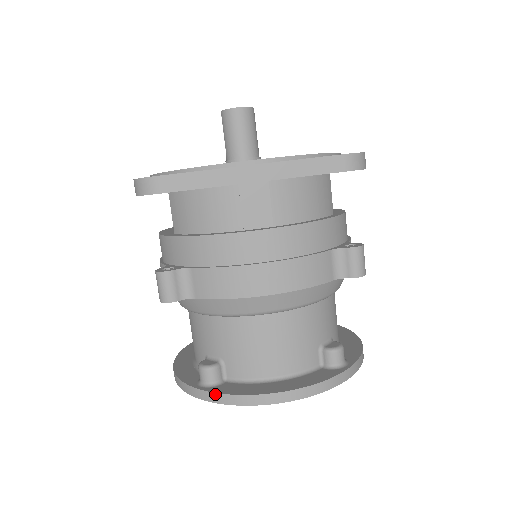
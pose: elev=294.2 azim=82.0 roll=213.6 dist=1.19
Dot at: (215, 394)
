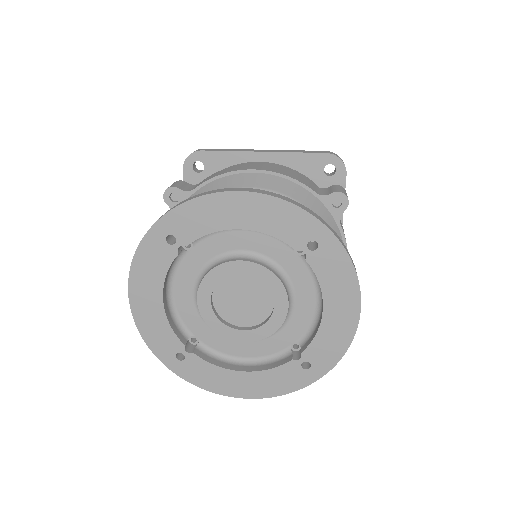
Dot at: (175, 206)
